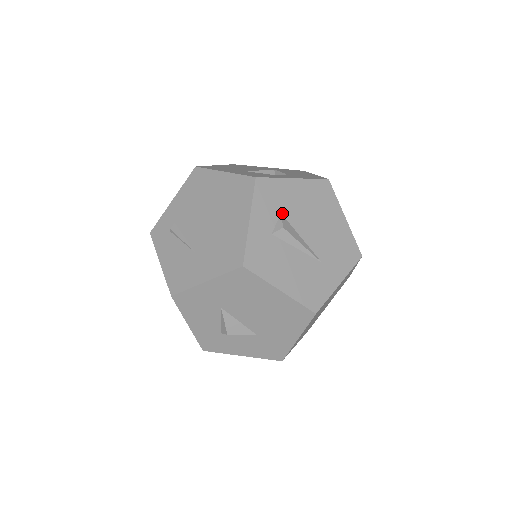
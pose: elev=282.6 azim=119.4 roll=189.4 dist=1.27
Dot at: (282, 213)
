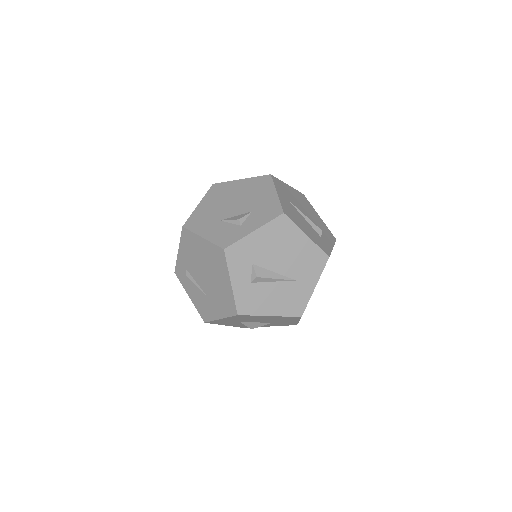
Dot at: (253, 263)
